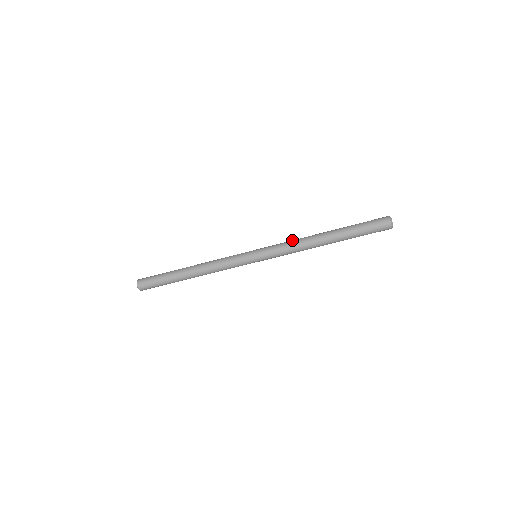
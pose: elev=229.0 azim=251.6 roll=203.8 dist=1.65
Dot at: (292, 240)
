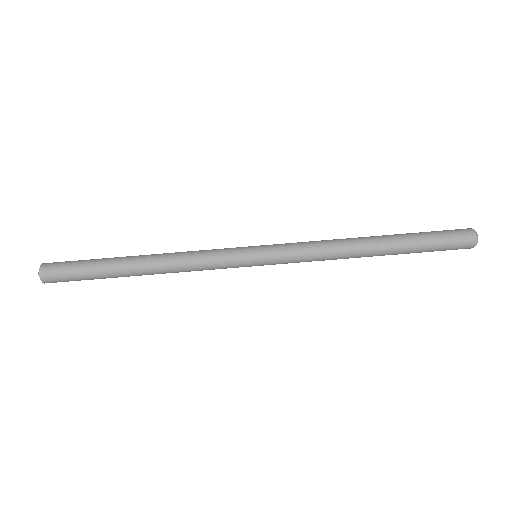
Dot at: occluded
